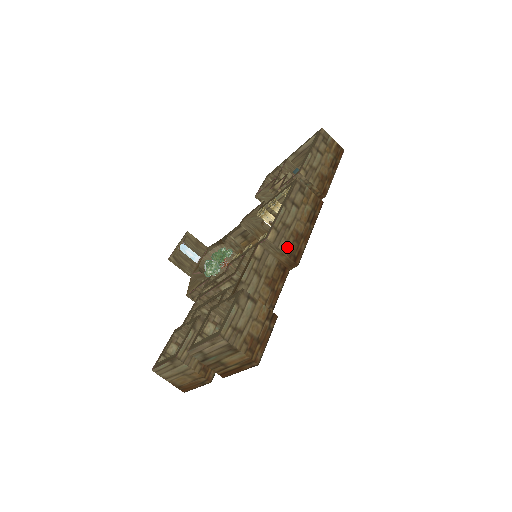
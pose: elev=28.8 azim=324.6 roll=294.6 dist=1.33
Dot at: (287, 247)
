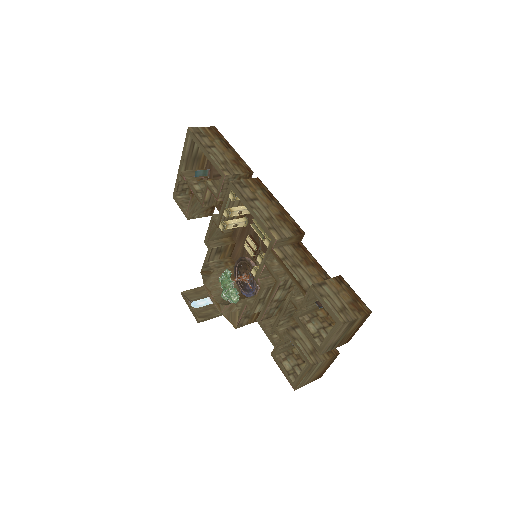
Dot at: (288, 231)
